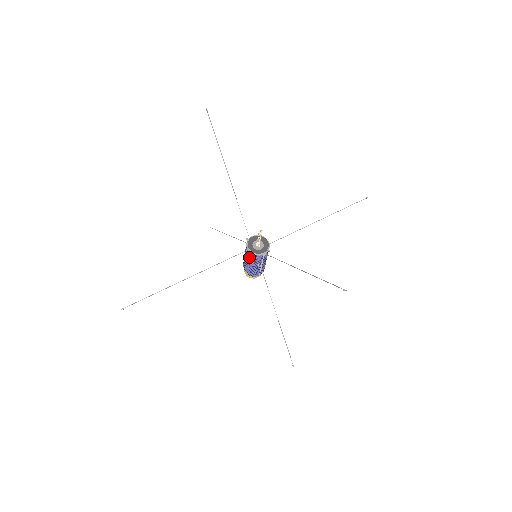
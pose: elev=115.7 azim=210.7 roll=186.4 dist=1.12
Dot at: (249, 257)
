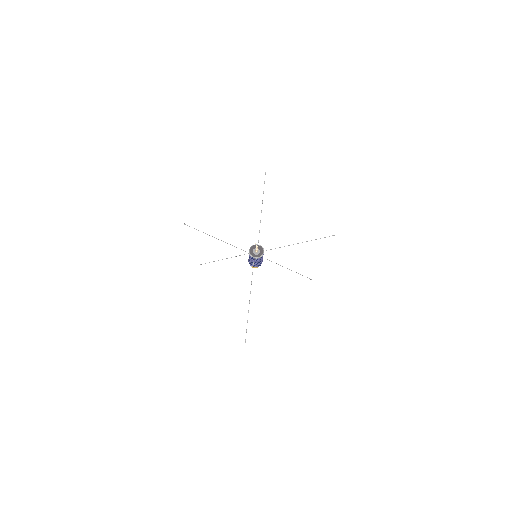
Dot at: (258, 260)
